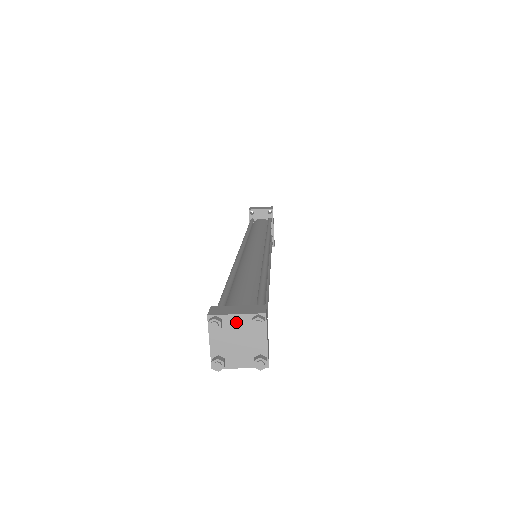
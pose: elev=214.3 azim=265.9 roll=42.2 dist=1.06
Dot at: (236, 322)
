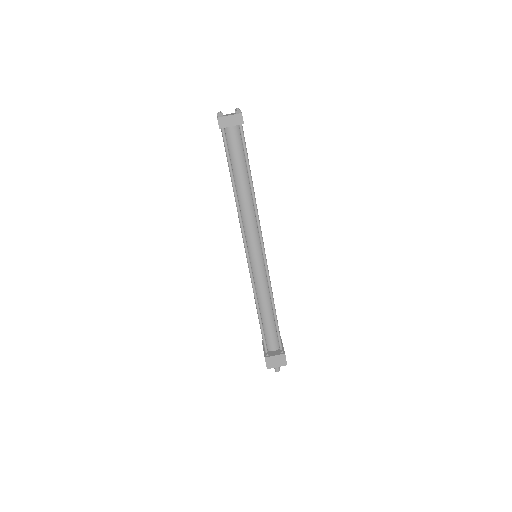
Dot at: occluded
